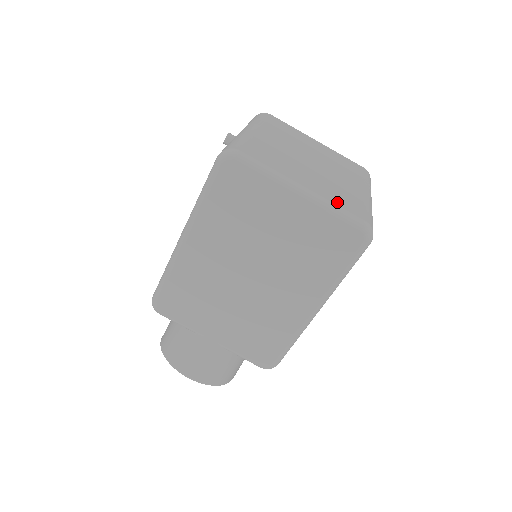
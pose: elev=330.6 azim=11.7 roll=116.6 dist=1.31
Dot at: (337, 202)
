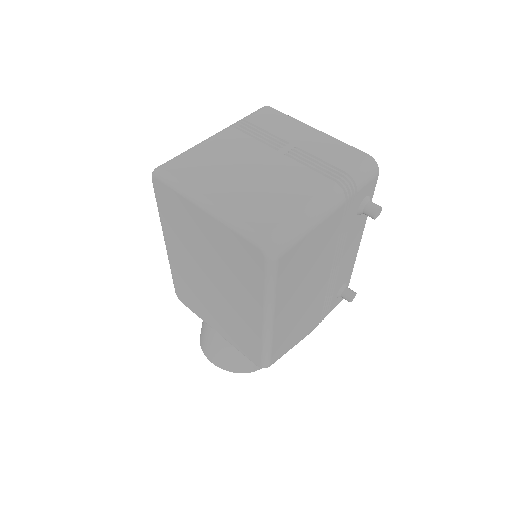
Dot at: (242, 215)
